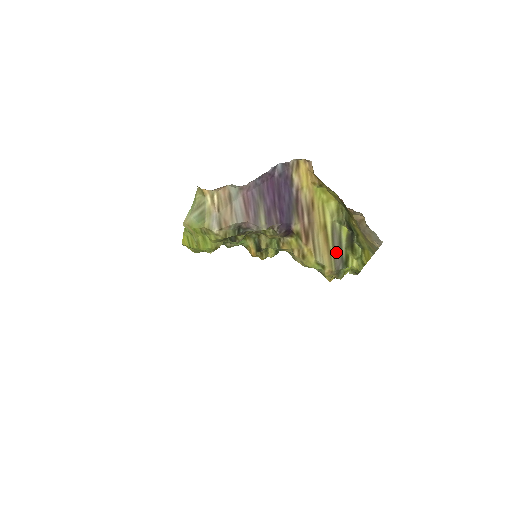
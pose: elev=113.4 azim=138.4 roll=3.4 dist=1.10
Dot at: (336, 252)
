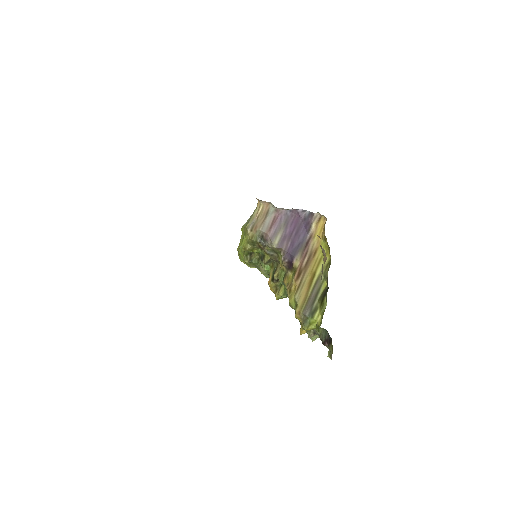
Dot at: (311, 299)
